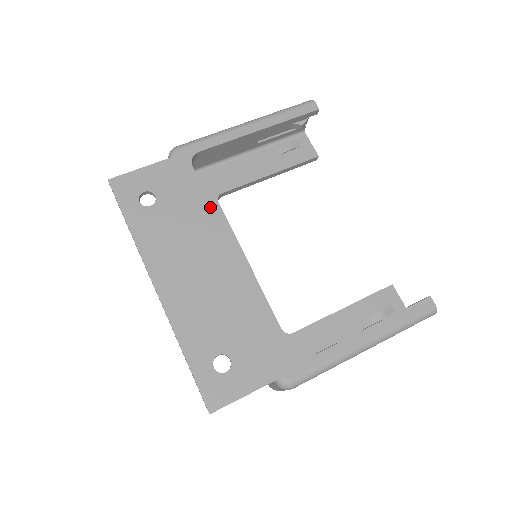
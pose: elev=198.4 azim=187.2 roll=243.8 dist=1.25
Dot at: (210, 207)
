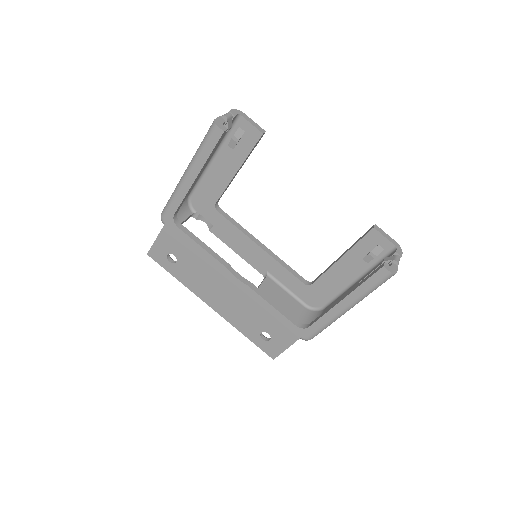
Dot at: (205, 251)
